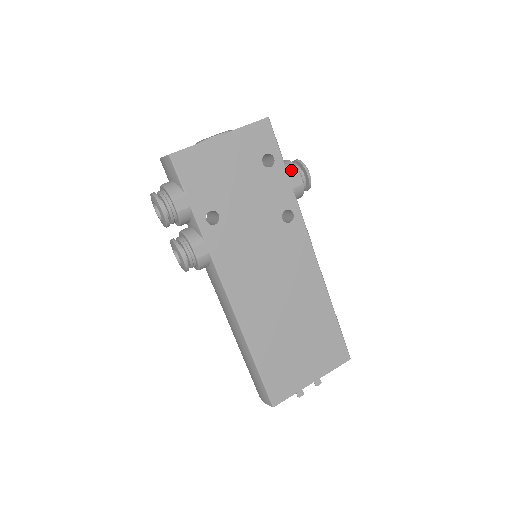
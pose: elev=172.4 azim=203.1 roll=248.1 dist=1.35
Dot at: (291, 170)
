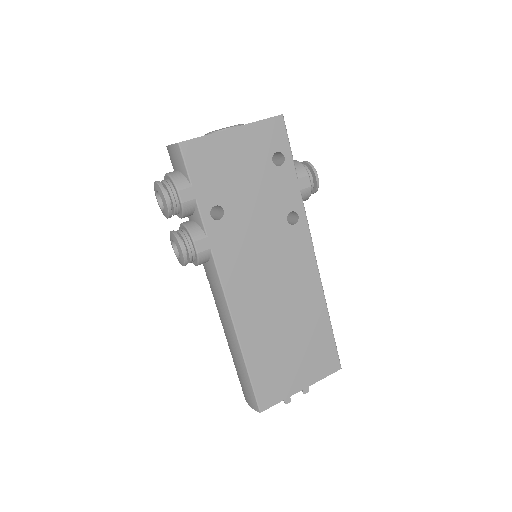
Dot at: (300, 171)
